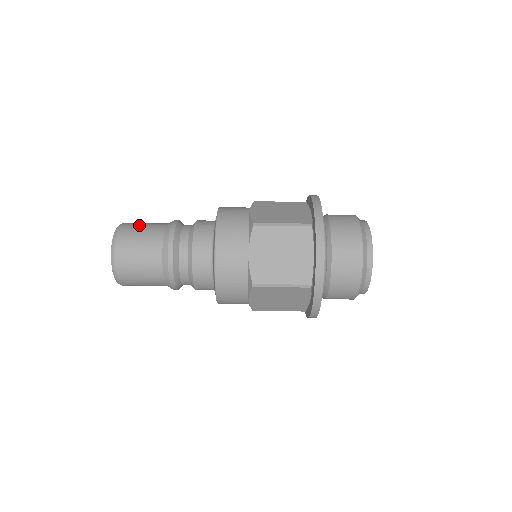
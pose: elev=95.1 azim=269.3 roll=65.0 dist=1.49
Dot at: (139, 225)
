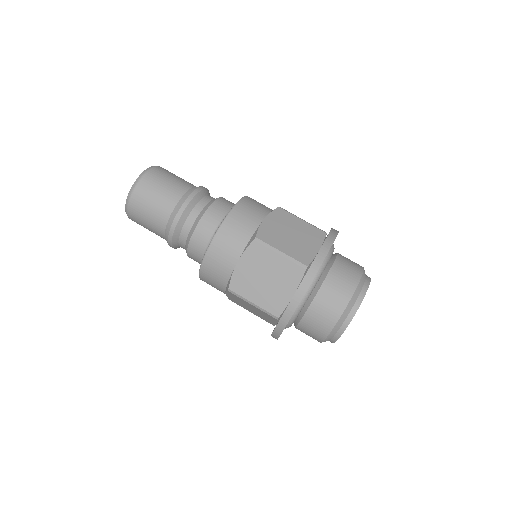
Dot at: (165, 177)
